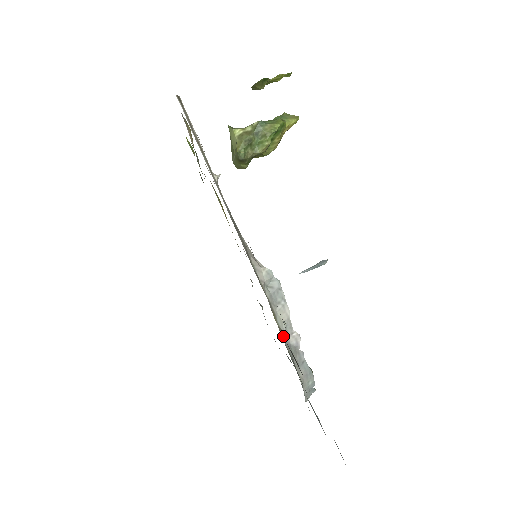
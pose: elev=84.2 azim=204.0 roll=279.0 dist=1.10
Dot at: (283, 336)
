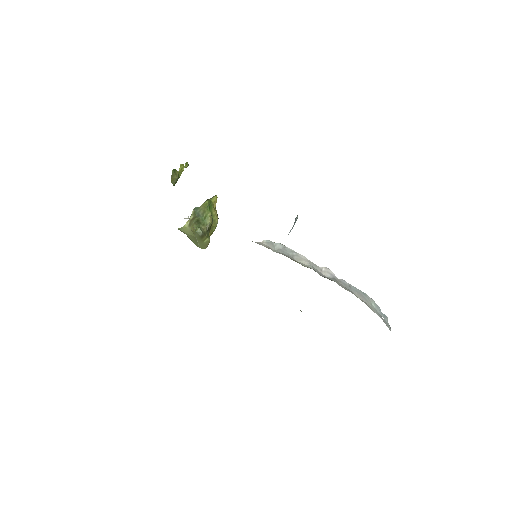
Dot at: occluded
